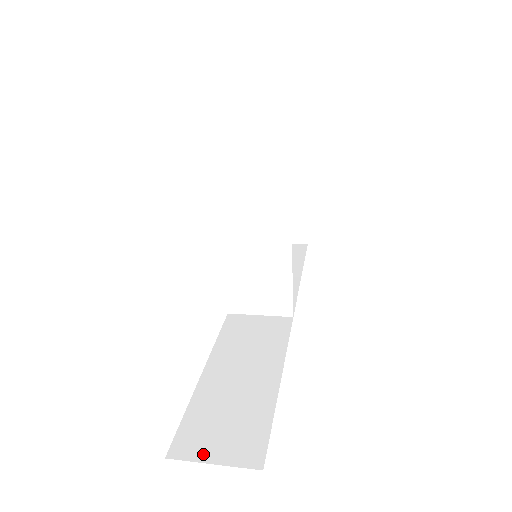
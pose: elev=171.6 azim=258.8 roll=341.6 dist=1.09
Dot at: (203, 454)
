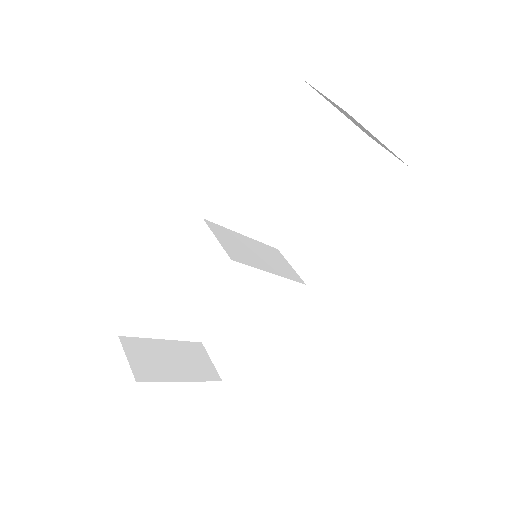
Dot at: (212, 353)
